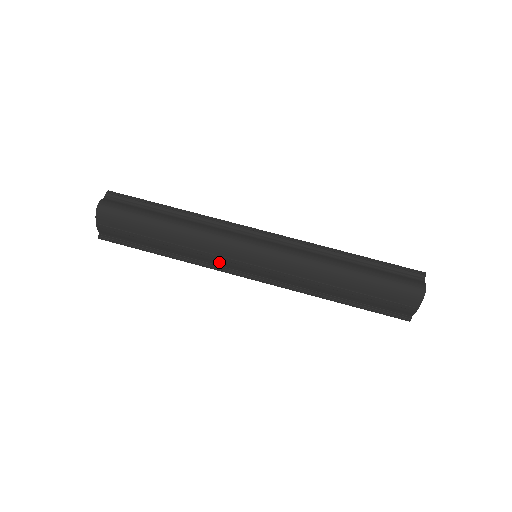
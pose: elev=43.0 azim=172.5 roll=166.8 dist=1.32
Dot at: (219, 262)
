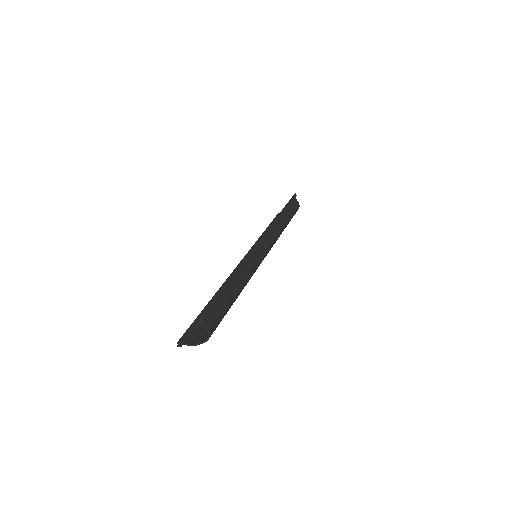
Dot at: occluded
